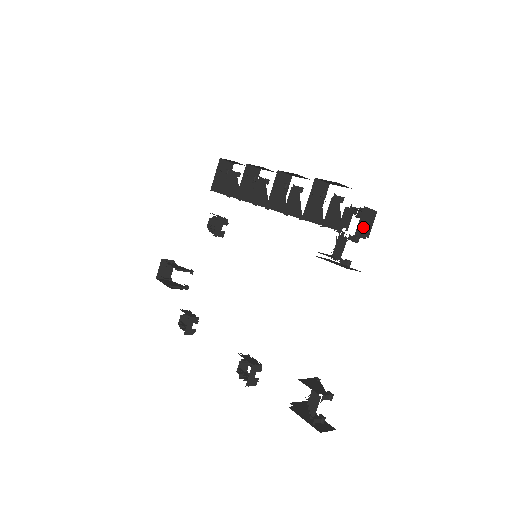
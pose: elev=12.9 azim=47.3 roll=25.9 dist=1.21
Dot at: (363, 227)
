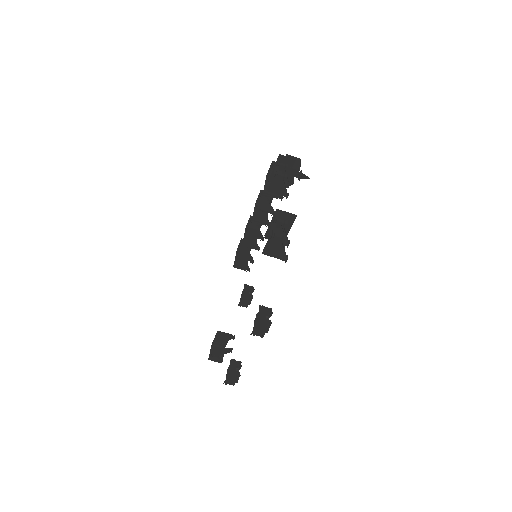
Dot at: occluded
